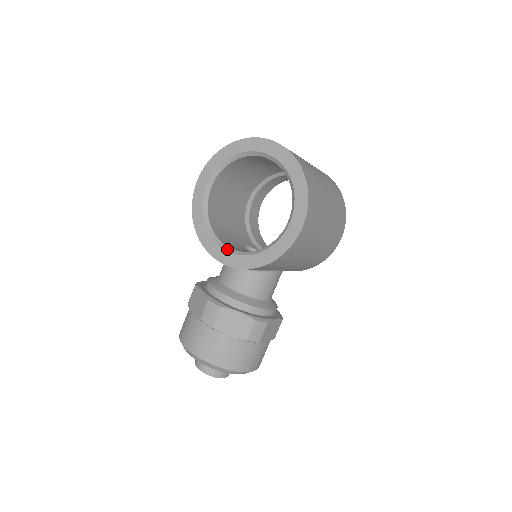
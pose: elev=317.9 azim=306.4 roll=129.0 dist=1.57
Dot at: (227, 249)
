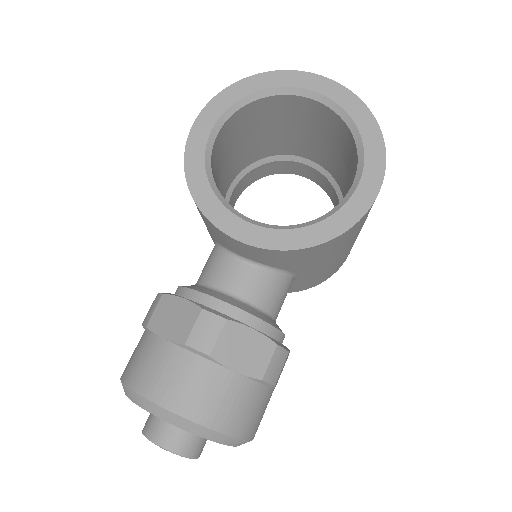
Dot at: (250, 221)
